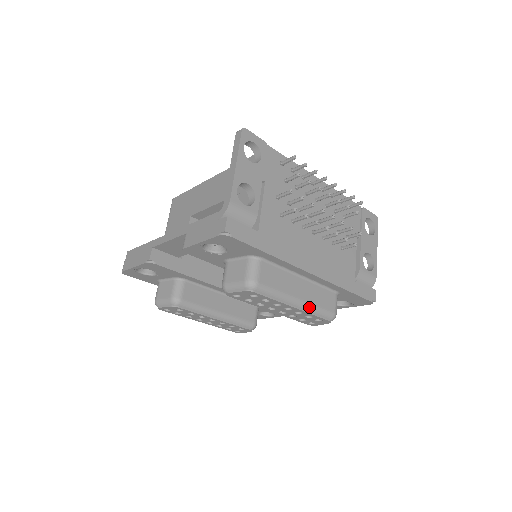
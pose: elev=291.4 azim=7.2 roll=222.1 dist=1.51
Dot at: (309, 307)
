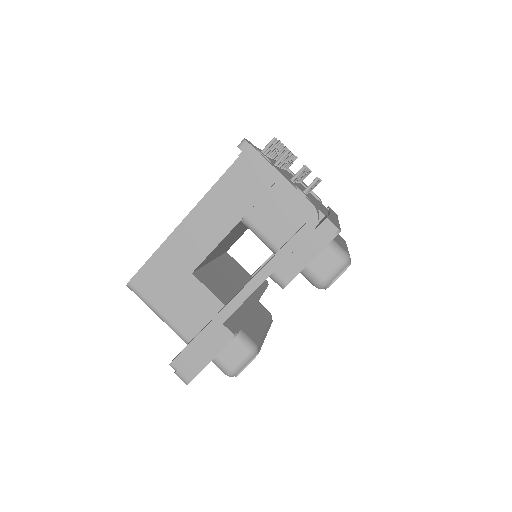
Dot at: occluded
